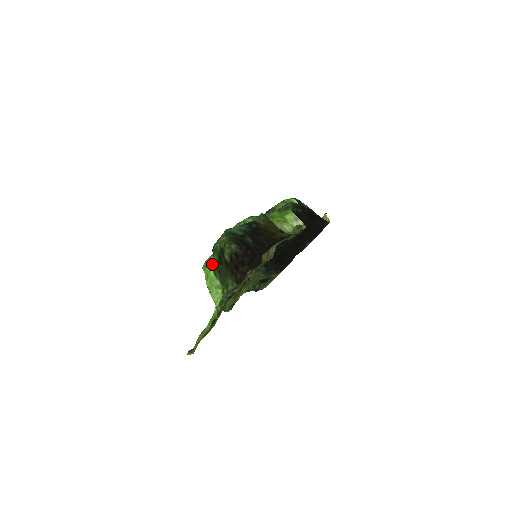
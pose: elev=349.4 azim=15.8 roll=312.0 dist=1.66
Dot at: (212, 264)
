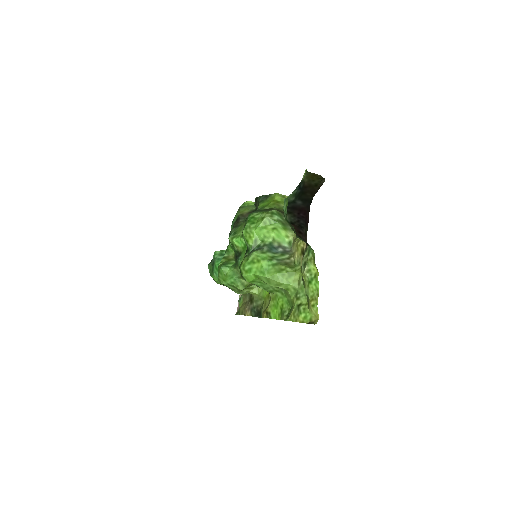
Dot at: (258, 259)
